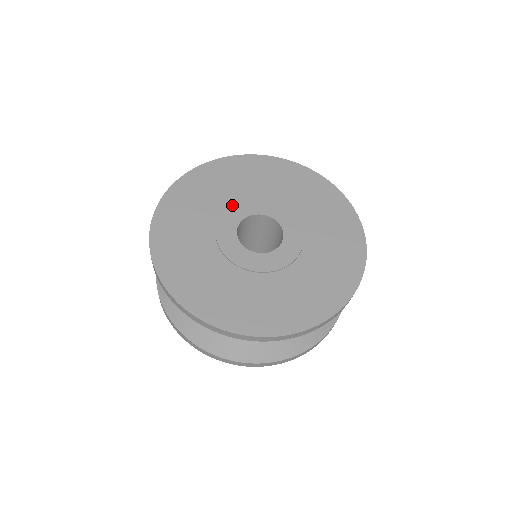
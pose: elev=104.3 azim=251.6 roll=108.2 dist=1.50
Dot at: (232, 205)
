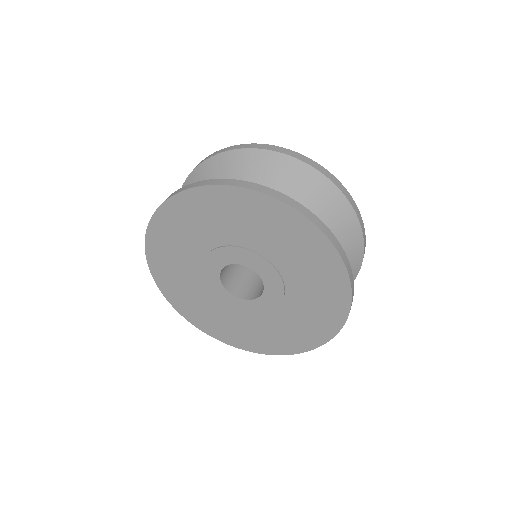
Dot at: (216, 249)
